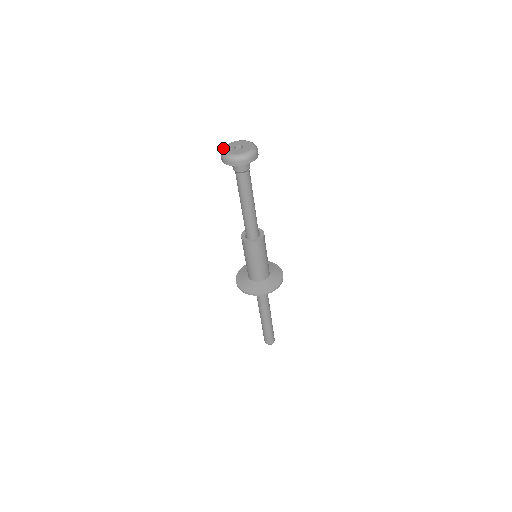
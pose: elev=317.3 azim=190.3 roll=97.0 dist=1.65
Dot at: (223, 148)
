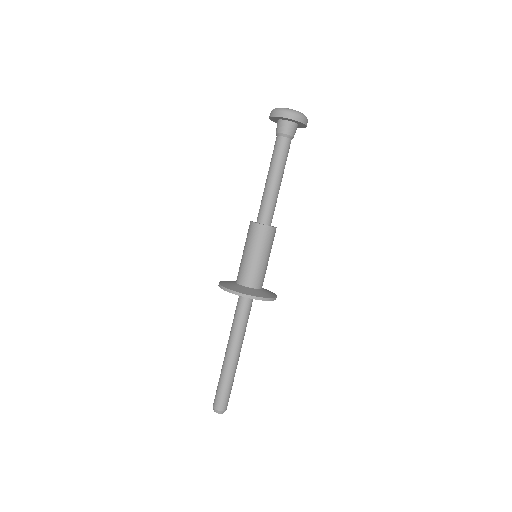
Dot at: occluded
